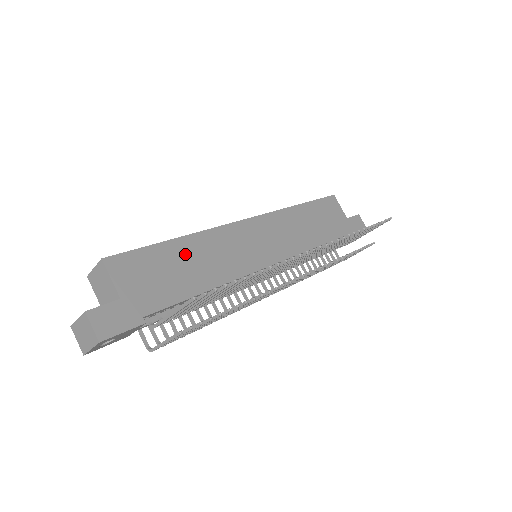
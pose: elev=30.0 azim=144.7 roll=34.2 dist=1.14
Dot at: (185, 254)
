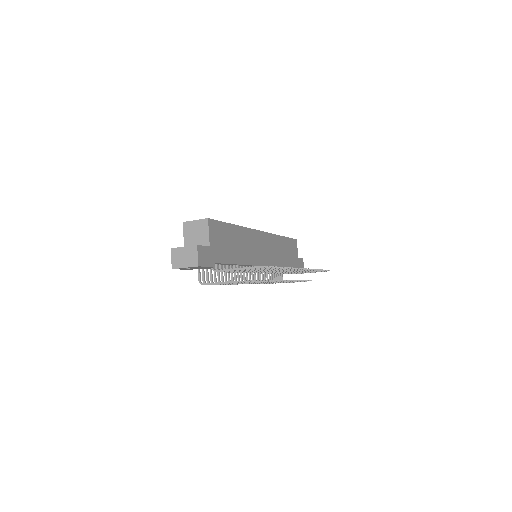
Dot at: (236, 237)
